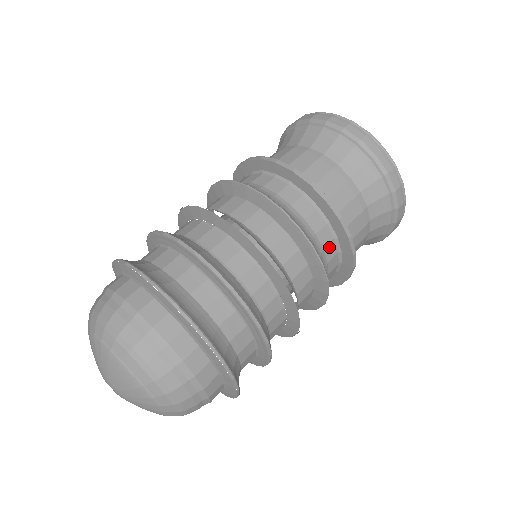
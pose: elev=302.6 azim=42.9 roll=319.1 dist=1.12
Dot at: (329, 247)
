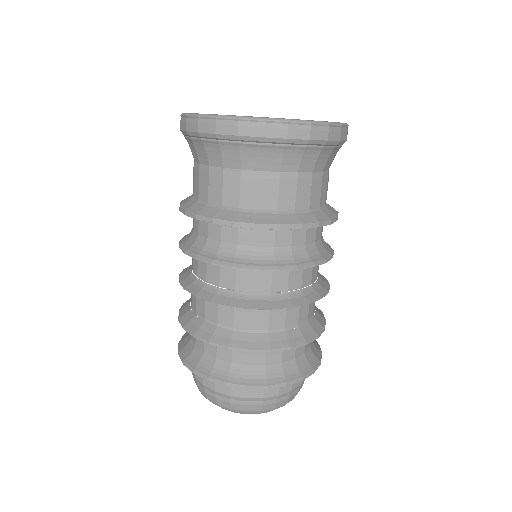
Dot at: (260, 239)
